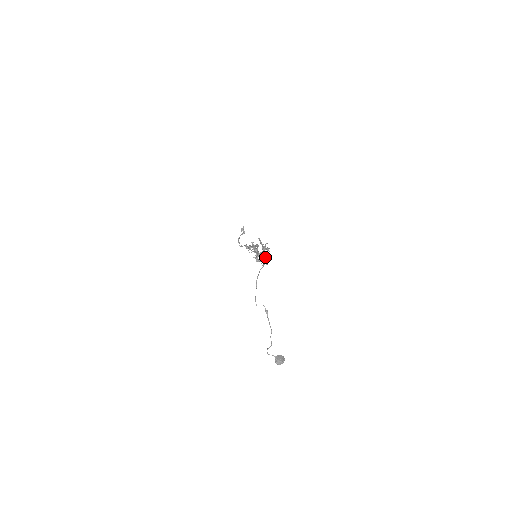
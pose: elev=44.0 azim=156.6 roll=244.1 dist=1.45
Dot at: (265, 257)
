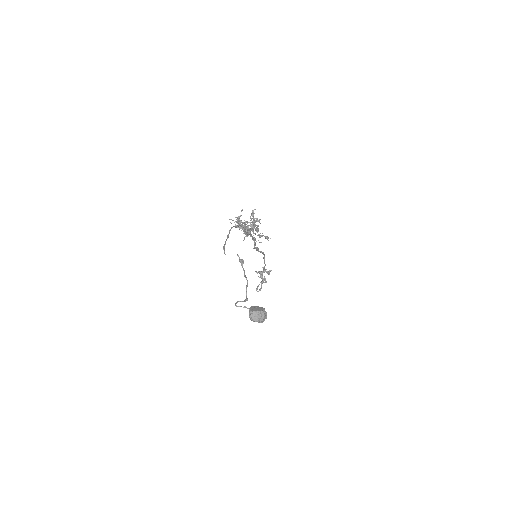
Dot at: (252, 223)
